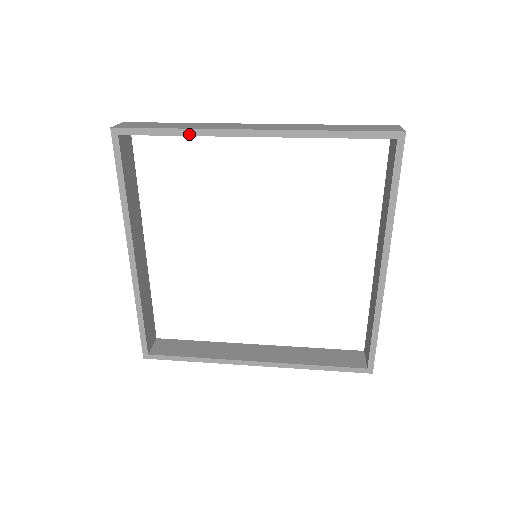
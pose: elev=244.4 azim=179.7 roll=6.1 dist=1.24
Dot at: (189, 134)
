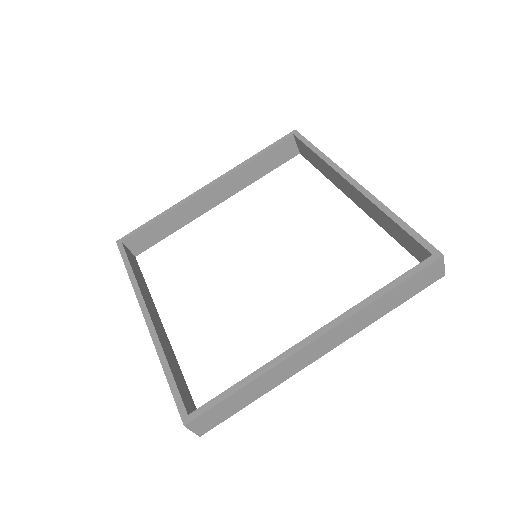
Dot at: (323, 158)
